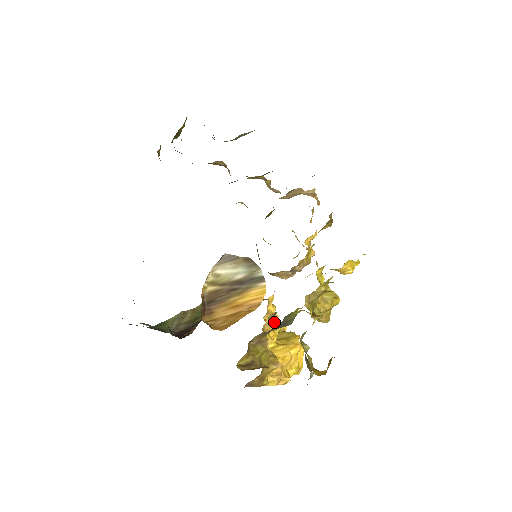
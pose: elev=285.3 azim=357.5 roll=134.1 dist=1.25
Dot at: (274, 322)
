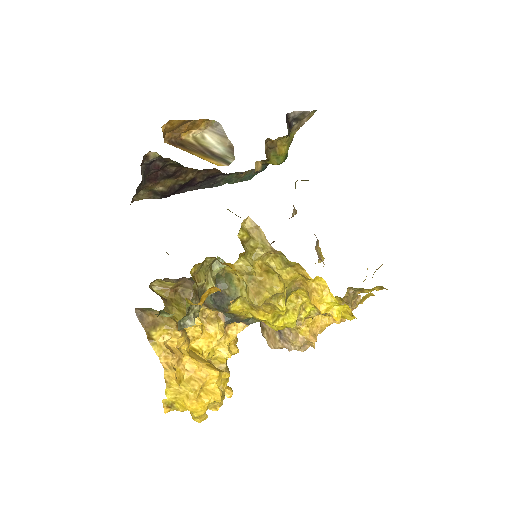
Dot at: (219, 327)
